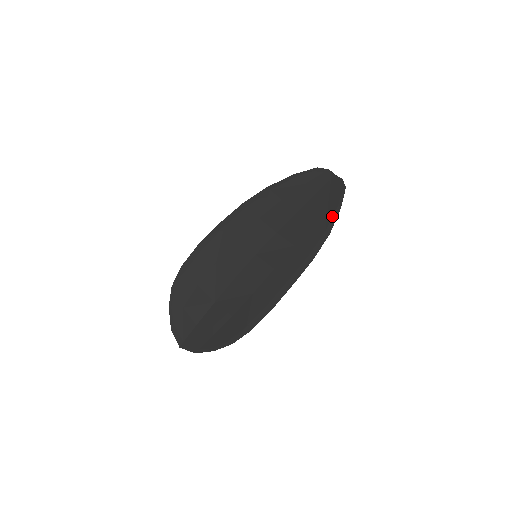
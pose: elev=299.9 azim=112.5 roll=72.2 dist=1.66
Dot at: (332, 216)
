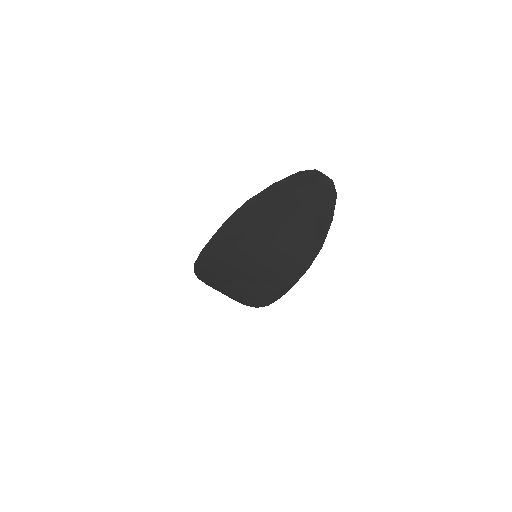
Dot at: (323, 230)
